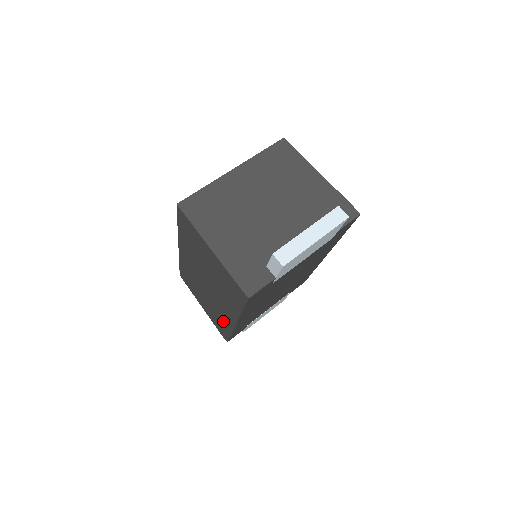
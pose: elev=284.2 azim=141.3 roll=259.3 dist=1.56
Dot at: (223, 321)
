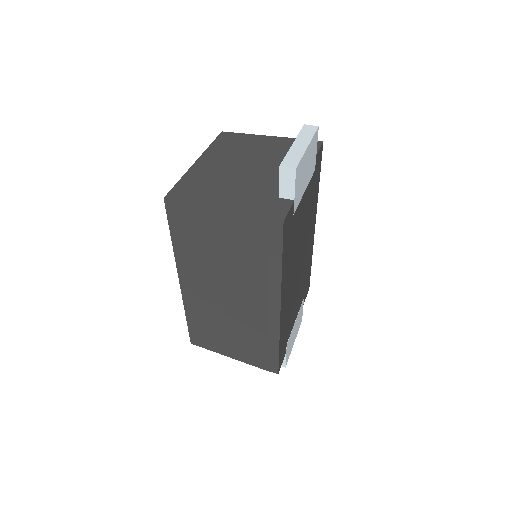
Dot at: (264, 334)
